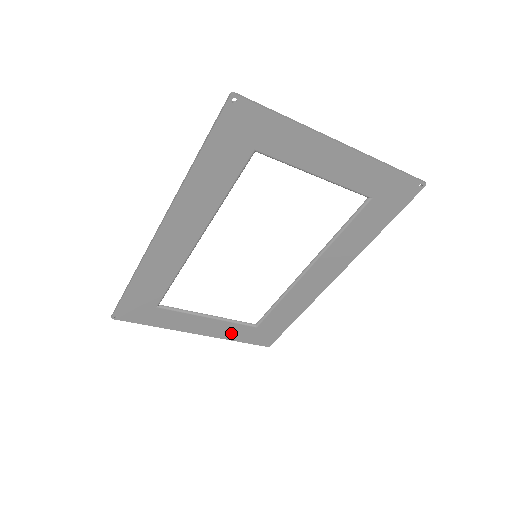
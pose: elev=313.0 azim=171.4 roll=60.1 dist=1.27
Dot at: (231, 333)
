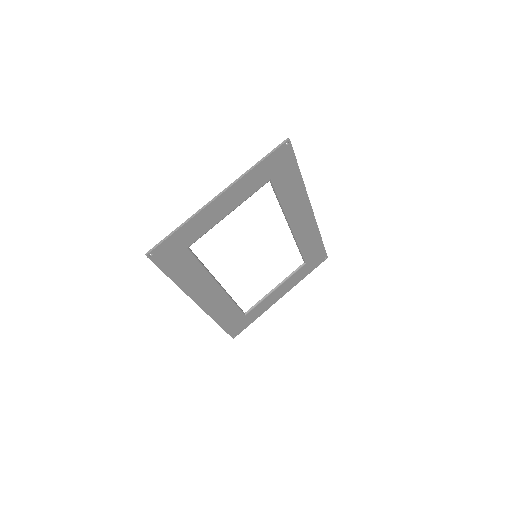
Dot at: (297, 279)
